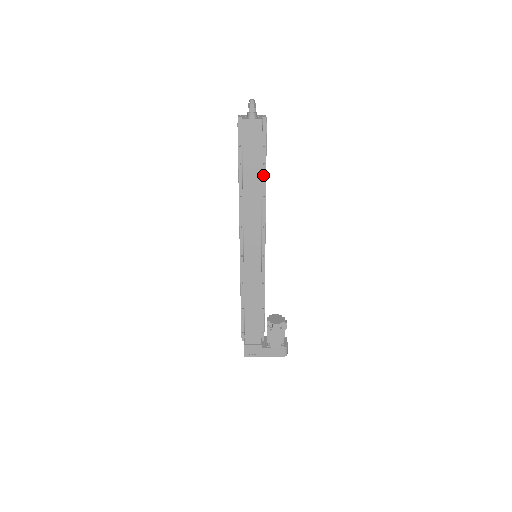
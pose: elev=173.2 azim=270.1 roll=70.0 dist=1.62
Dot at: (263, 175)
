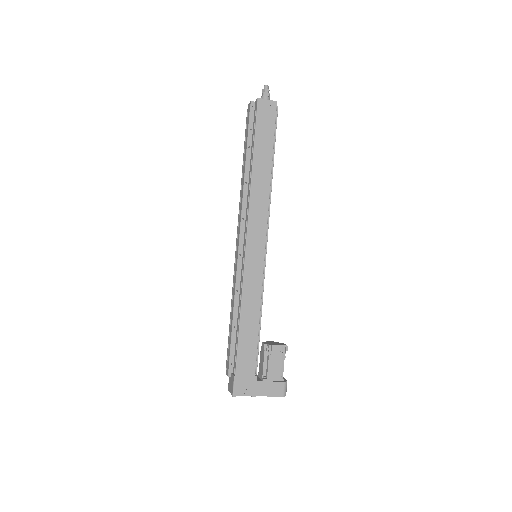
Dot at: occluded
